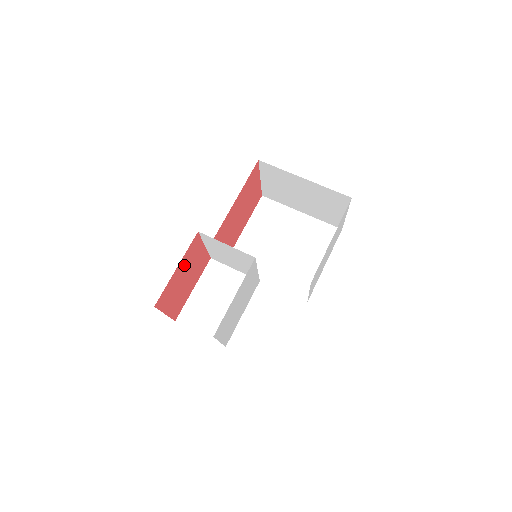
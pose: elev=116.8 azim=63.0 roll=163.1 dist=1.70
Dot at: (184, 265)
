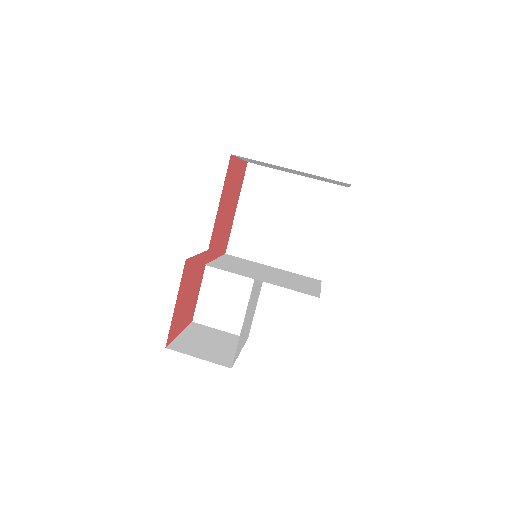
Dot at: (182, 292)
